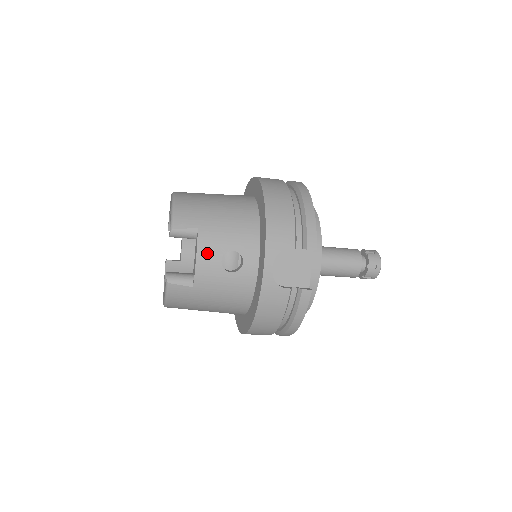
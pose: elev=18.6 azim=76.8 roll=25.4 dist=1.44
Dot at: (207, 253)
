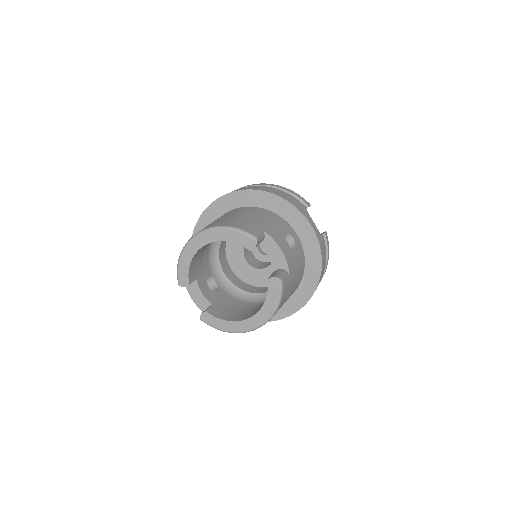
Dot at: (281, 242)
